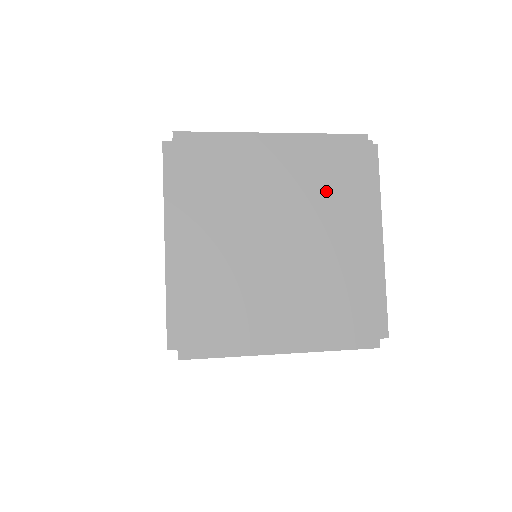
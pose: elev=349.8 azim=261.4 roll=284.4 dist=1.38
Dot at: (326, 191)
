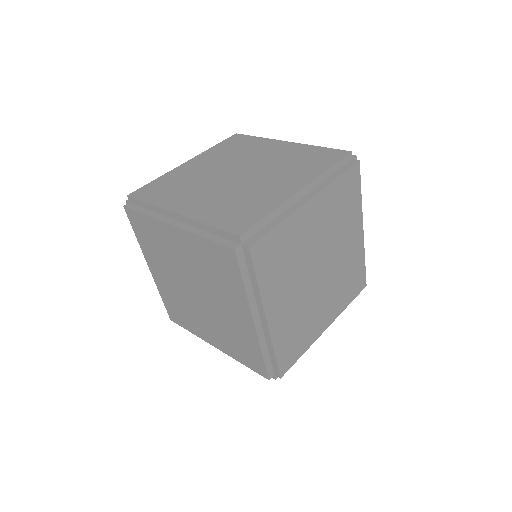
Dot at: (339, 218)
